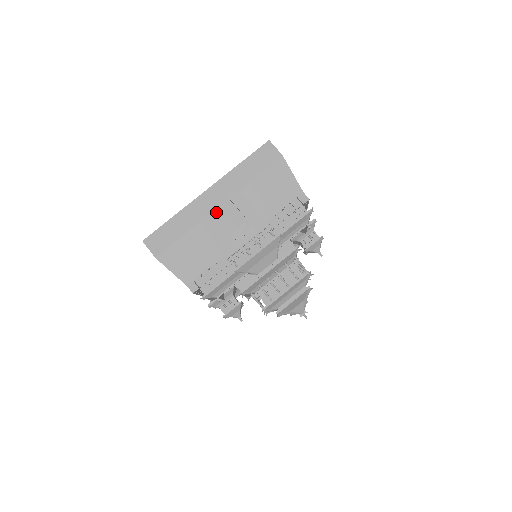
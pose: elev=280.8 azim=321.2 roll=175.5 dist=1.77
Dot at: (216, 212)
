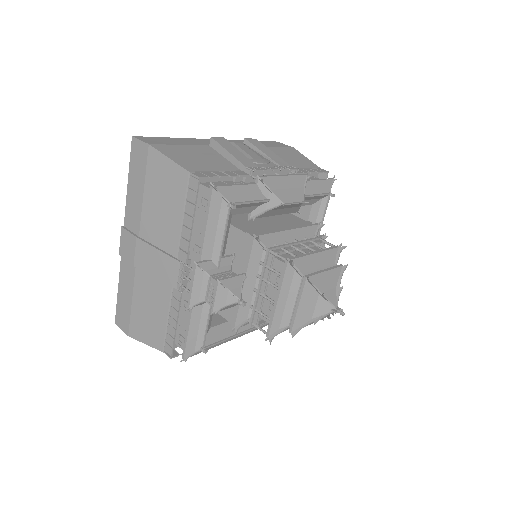
Dot at: occluded
